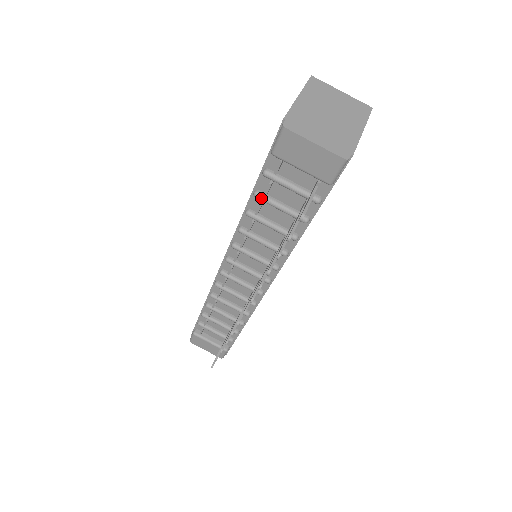
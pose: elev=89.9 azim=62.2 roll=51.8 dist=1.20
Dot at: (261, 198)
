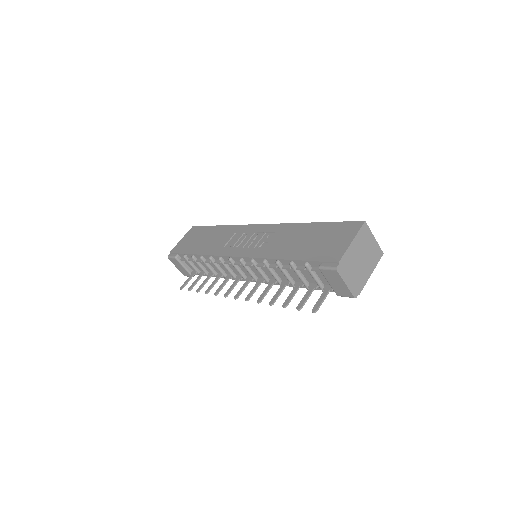
Dot at: (293, 268)
